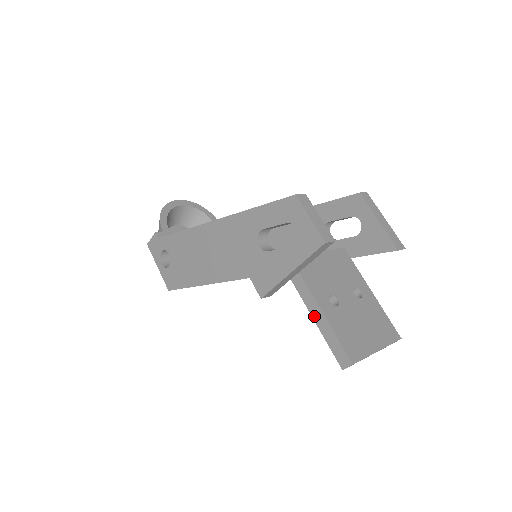
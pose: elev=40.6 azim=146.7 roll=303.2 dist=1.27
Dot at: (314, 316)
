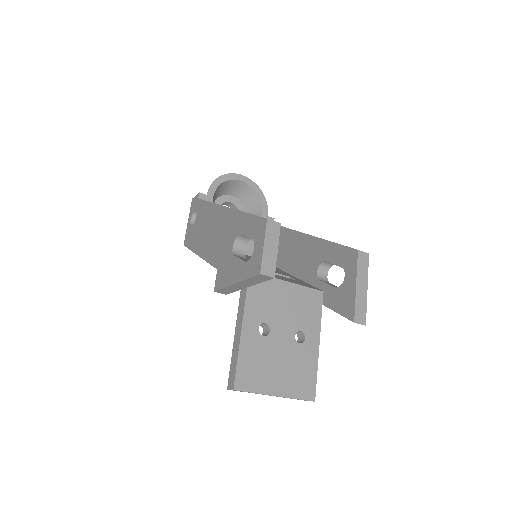
Dot at: (236, 331)
